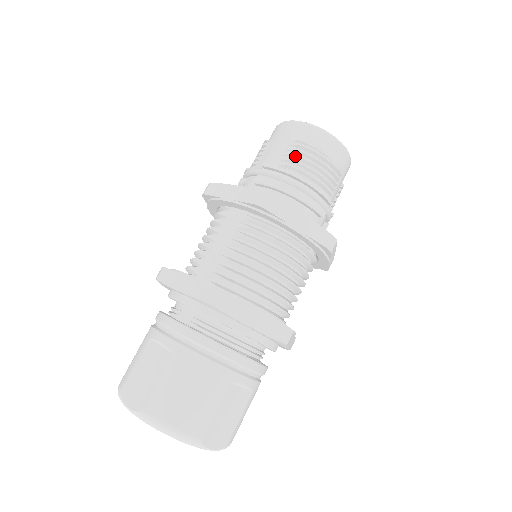
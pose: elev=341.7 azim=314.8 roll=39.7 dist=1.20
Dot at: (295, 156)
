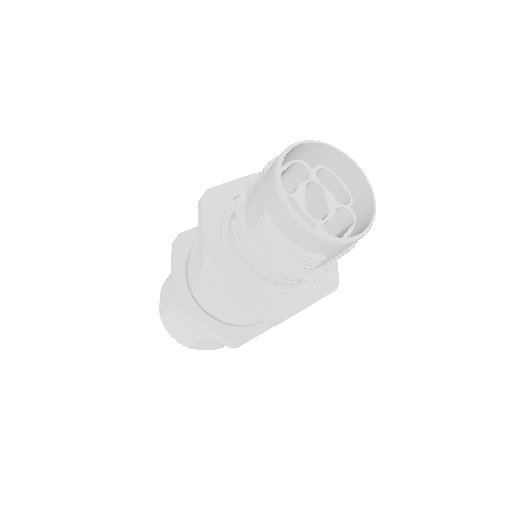
Dot at: (259, 231)
